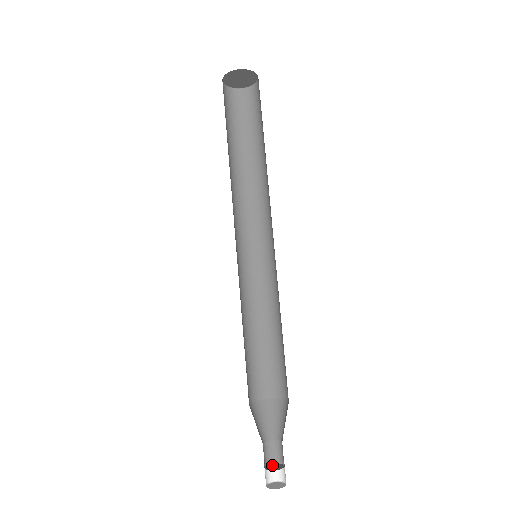
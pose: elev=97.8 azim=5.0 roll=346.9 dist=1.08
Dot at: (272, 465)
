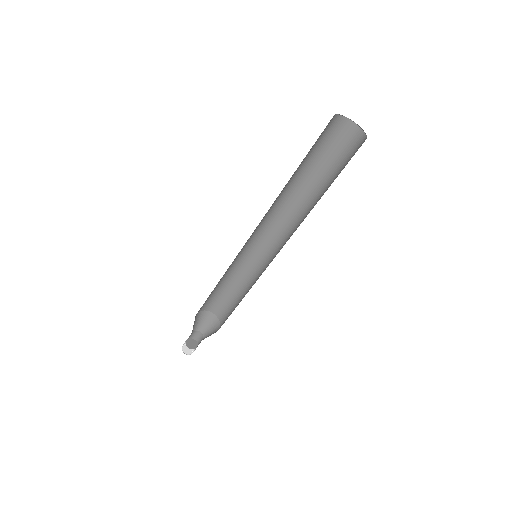
Dot at: (189, 342)
